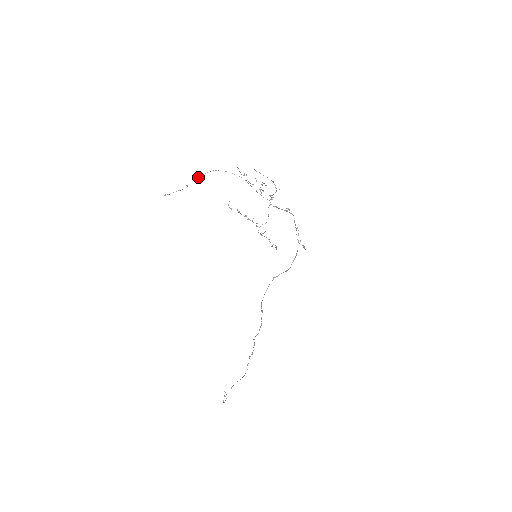
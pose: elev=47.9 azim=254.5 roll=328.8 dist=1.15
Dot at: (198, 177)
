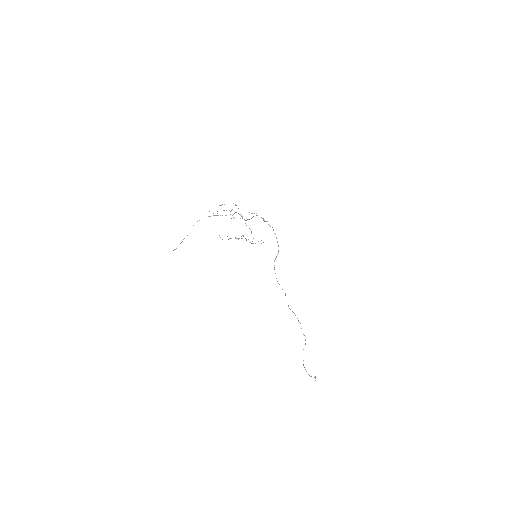
Dot at: occluded
